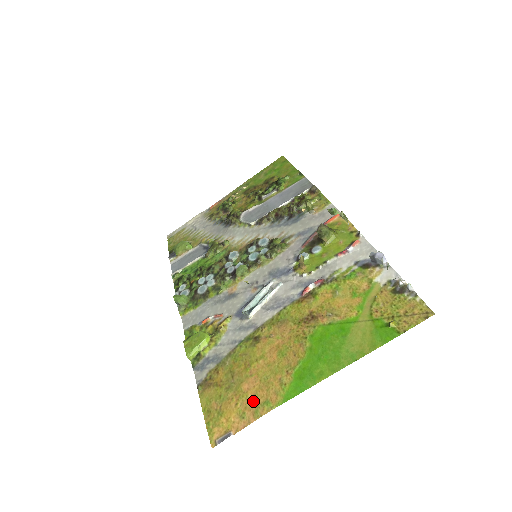
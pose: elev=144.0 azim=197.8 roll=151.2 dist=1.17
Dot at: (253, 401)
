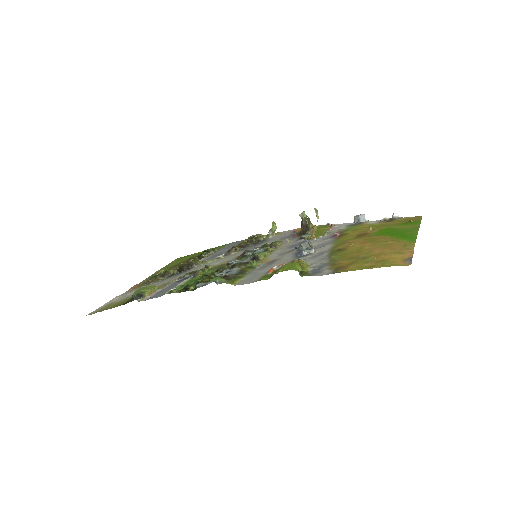
Dot at: (395, 249)
